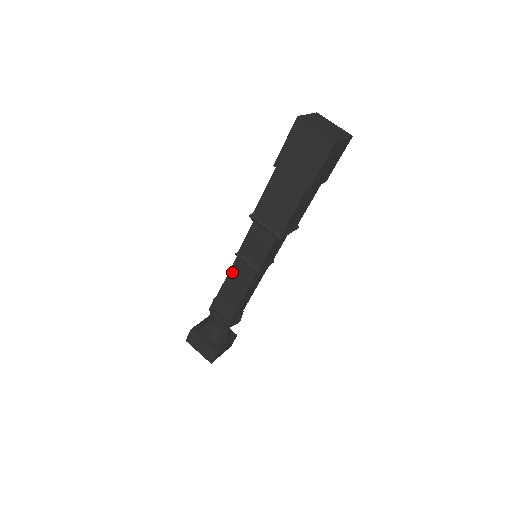
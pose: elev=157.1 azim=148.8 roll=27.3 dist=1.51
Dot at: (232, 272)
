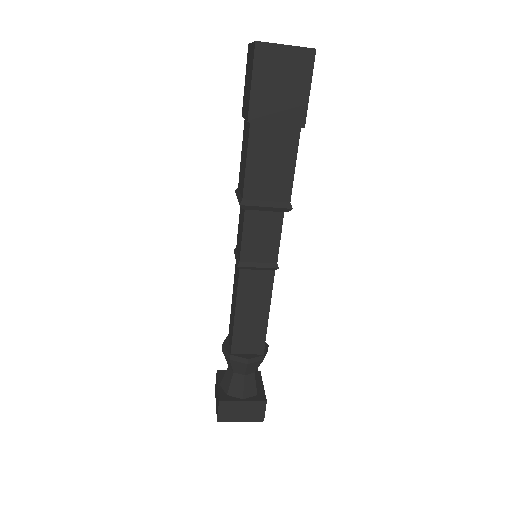
Dot at: (234, 279)
